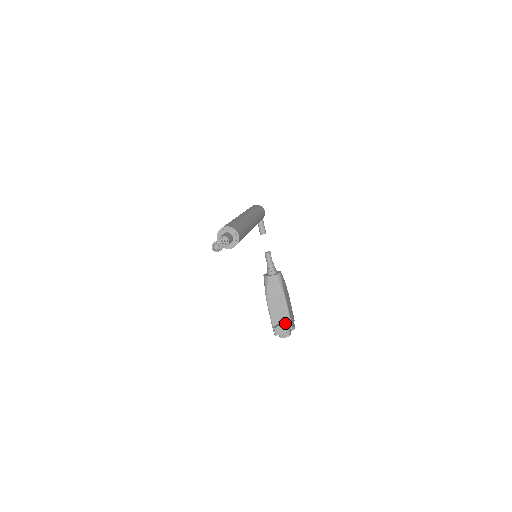
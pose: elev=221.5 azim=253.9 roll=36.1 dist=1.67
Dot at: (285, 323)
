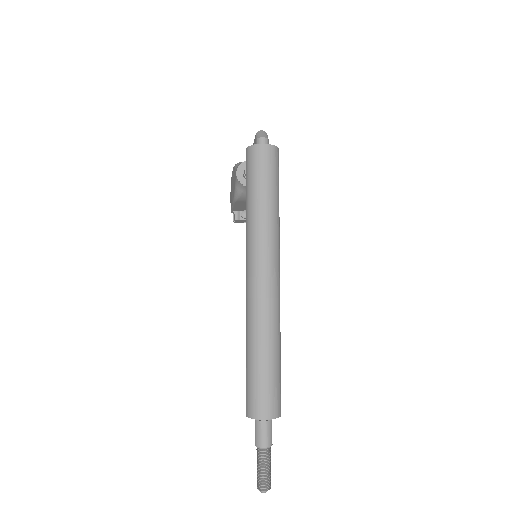
Dot at: occluded
